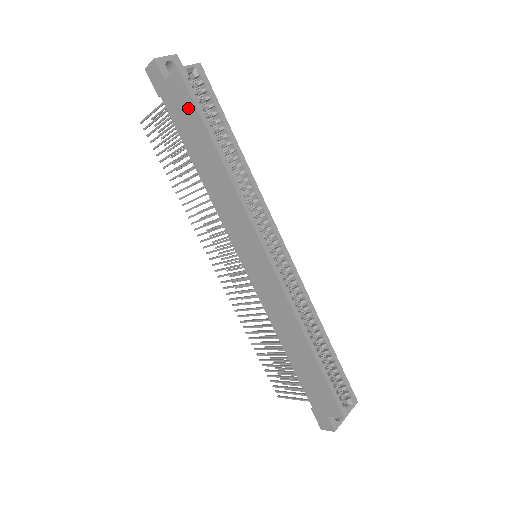
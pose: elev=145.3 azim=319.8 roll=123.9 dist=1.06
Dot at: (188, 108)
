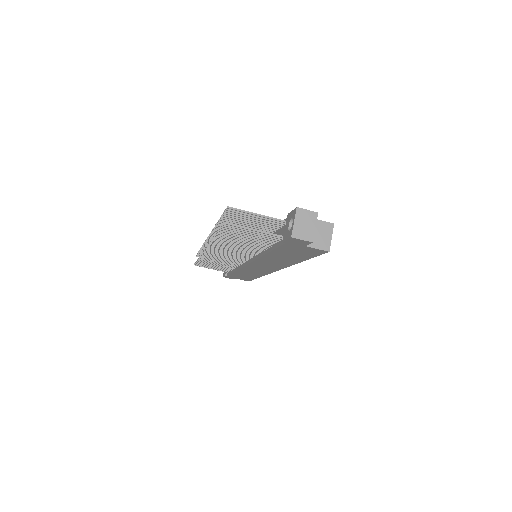
Dot at: (307, 254)
